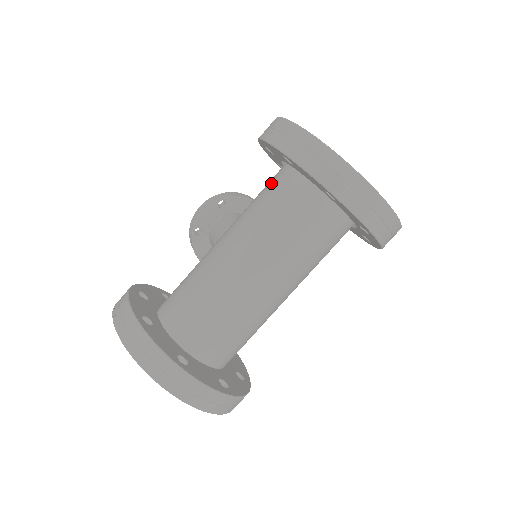
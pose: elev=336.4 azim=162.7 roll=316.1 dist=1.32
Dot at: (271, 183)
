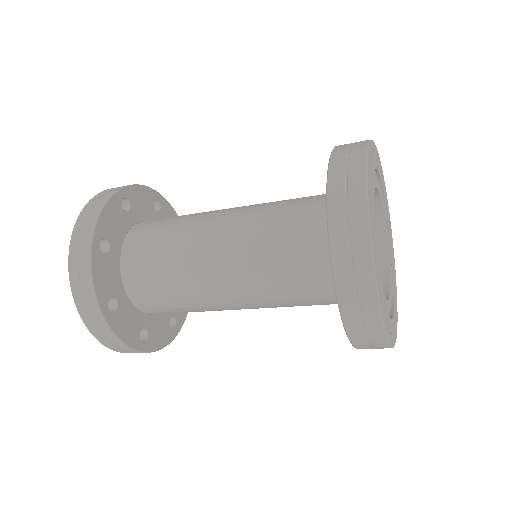
Dot at: occluded
